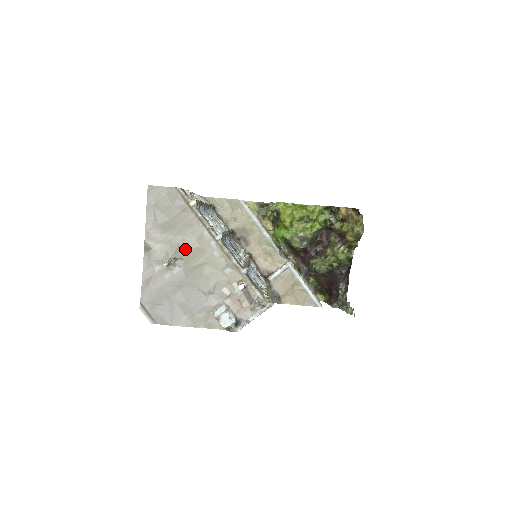
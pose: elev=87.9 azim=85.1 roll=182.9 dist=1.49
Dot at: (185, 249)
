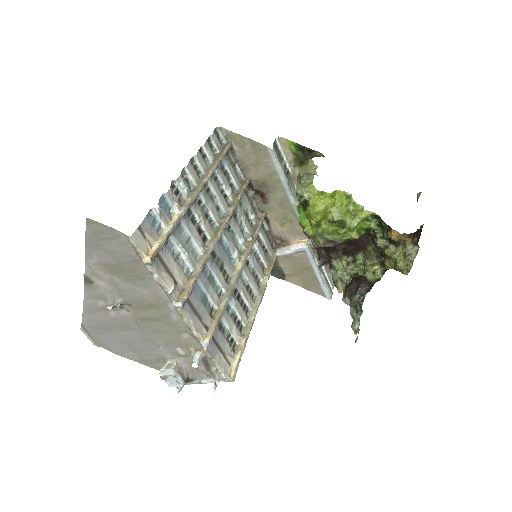
Dot at: (135, 299)
